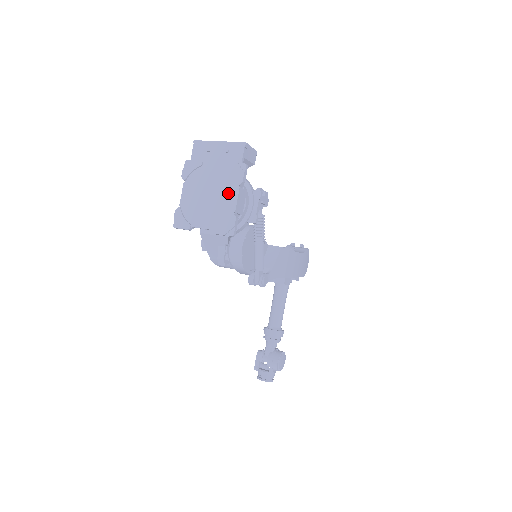
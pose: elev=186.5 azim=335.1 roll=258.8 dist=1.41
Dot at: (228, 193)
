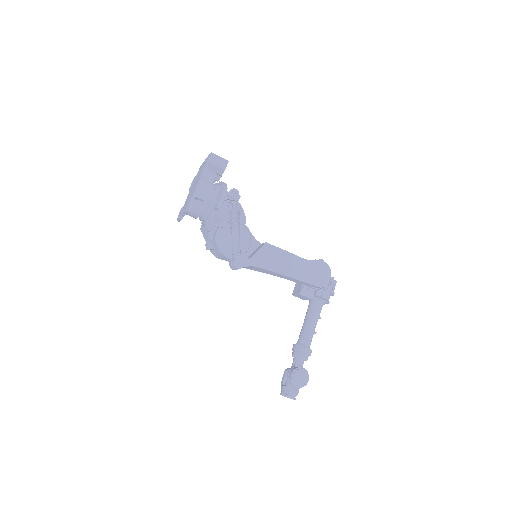
Dot at: occluded
